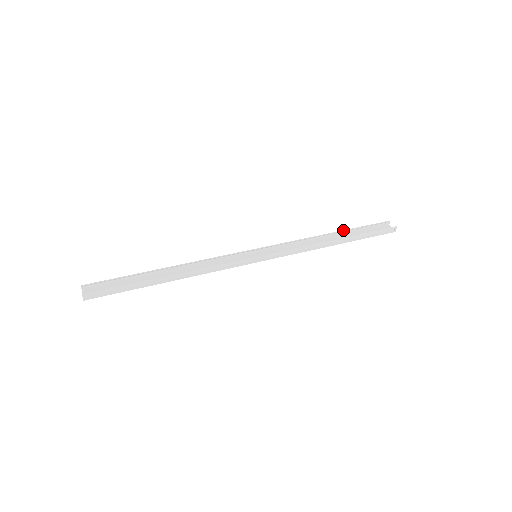
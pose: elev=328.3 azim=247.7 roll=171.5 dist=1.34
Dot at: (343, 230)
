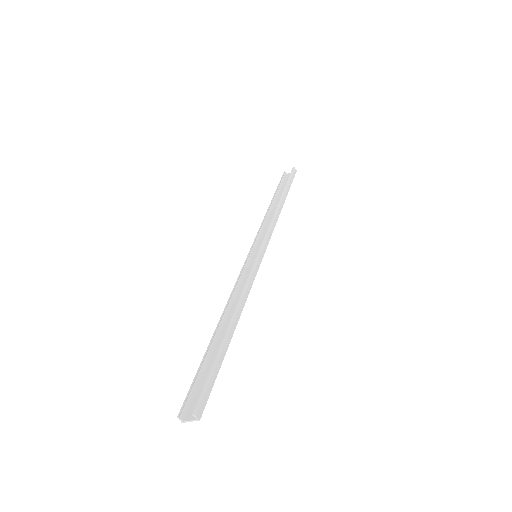
Dot at: (273, 196)
